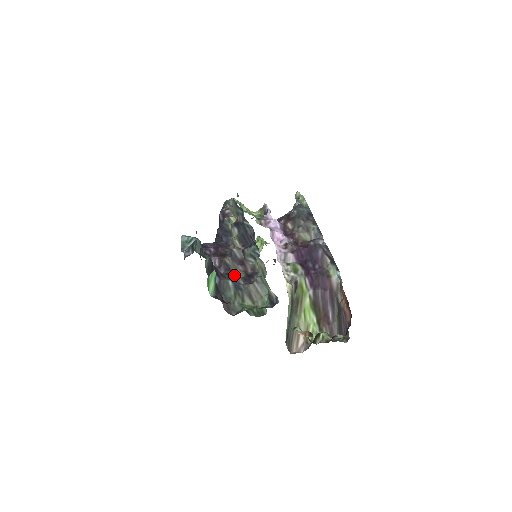
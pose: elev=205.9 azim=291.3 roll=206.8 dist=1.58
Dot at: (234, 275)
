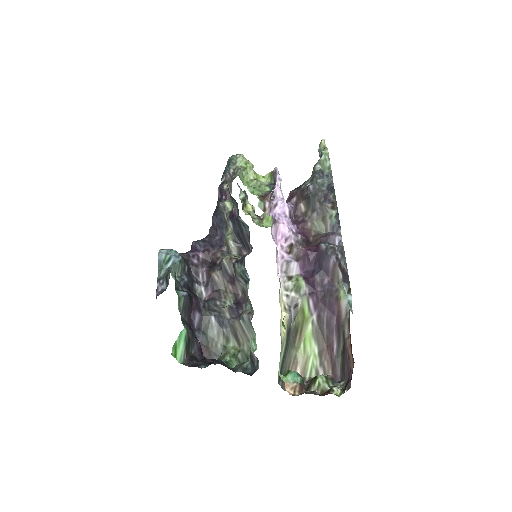
Dot at: (222, 300)
